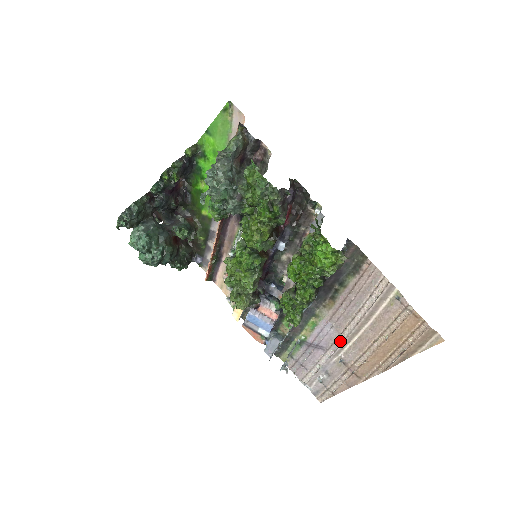
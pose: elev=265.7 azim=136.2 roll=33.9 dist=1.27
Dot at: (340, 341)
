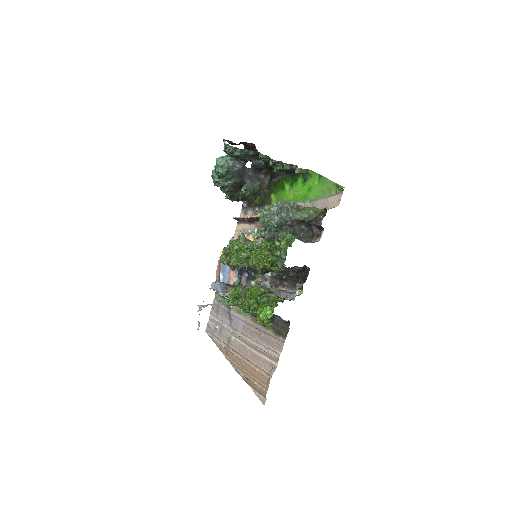
Dot at: (239, 334)
